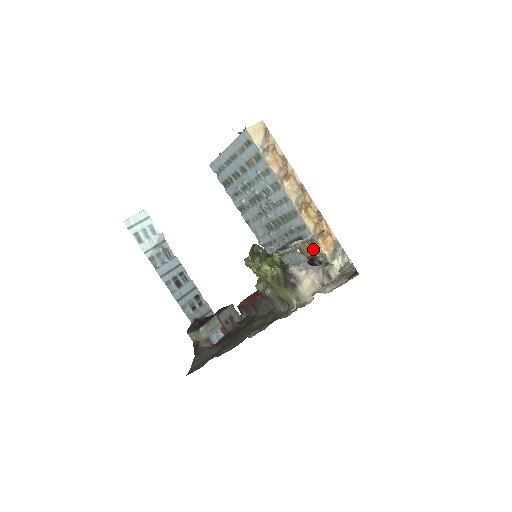
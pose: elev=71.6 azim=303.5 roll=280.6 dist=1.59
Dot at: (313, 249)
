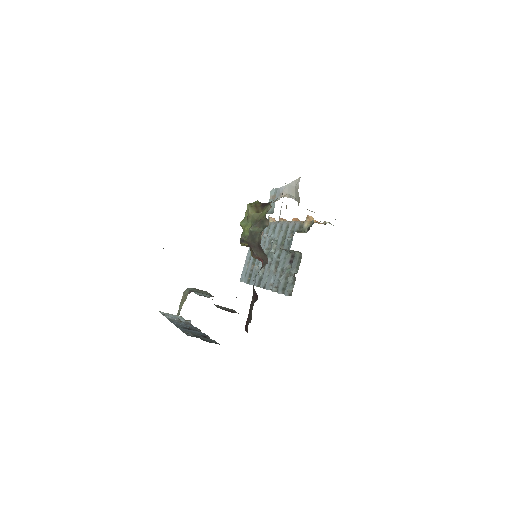
Dot at: (303, 230)
